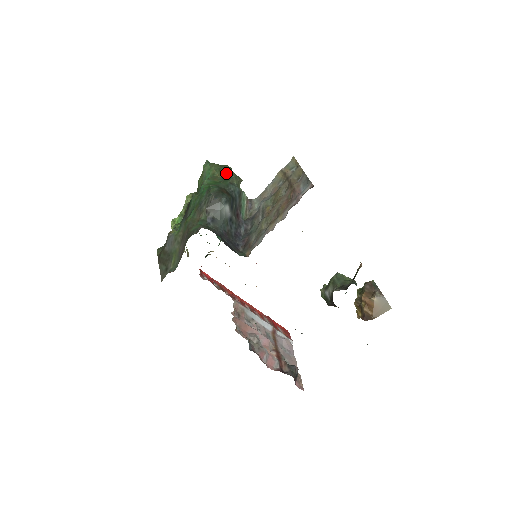
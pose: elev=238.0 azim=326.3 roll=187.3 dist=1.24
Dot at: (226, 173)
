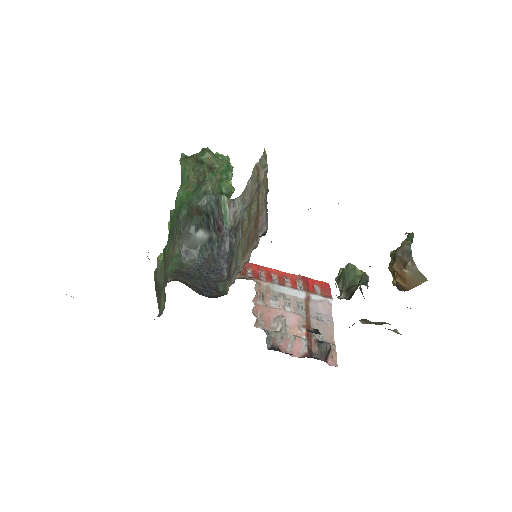
Dot at: (200, 174)
